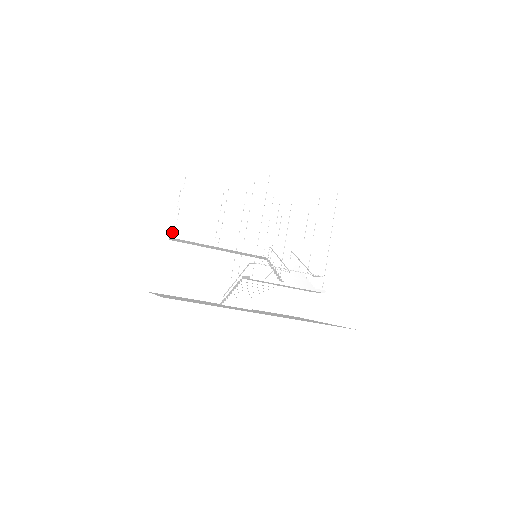
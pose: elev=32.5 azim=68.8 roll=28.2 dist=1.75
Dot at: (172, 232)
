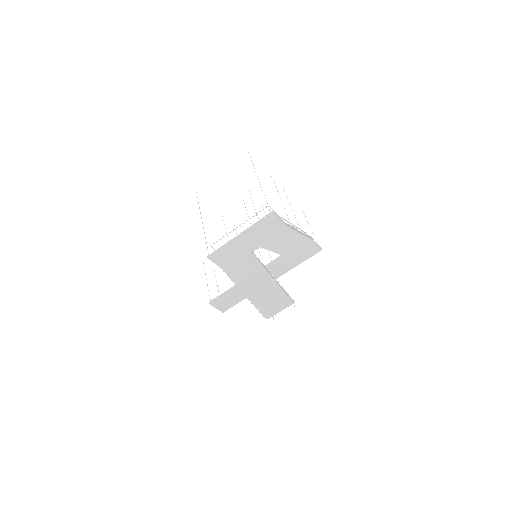
Dot at: occluded
